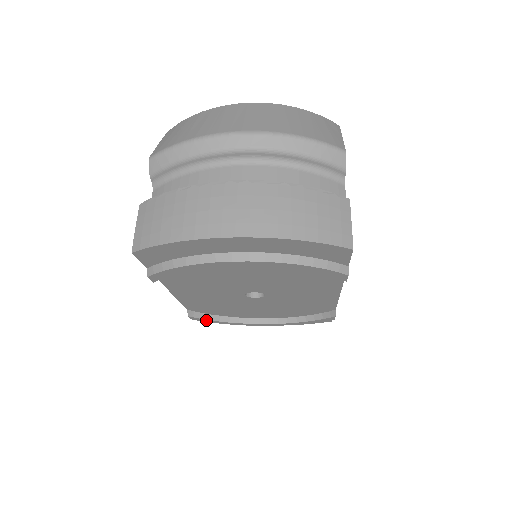
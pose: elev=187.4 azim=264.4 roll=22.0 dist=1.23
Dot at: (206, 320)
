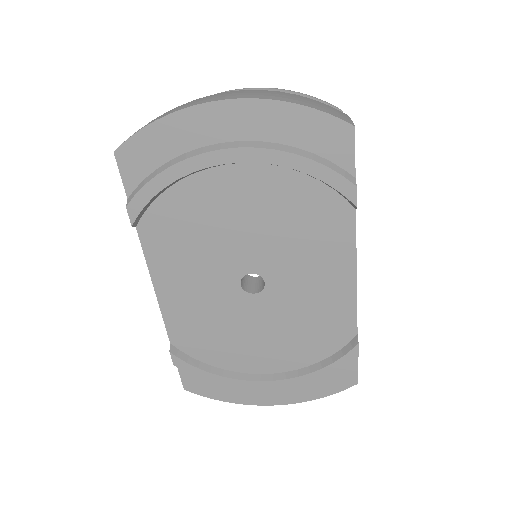
Dot at: (192, 368)
